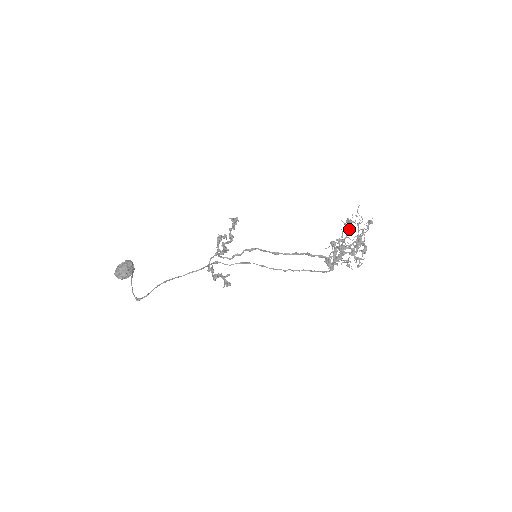
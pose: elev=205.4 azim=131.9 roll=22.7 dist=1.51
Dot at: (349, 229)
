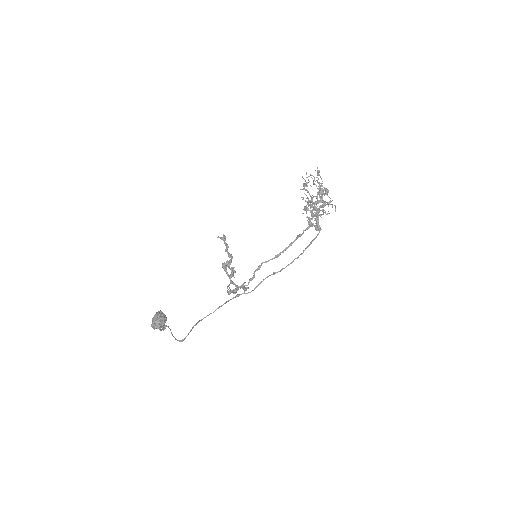
Dot at: (306, 186)
